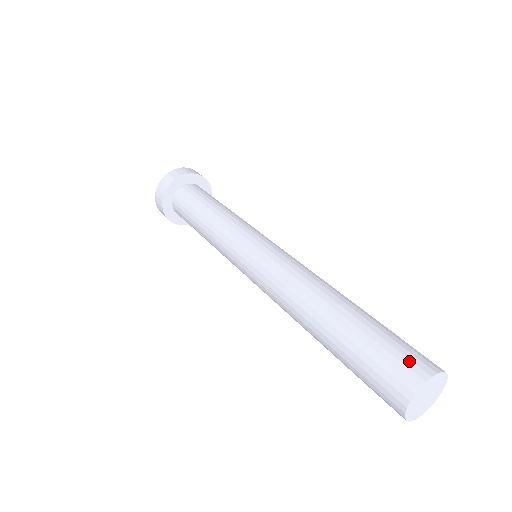
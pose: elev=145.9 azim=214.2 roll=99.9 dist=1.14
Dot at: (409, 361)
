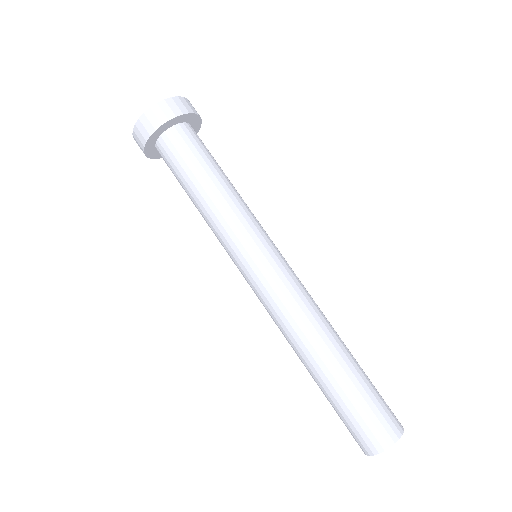
Dot at: (371, 434)
